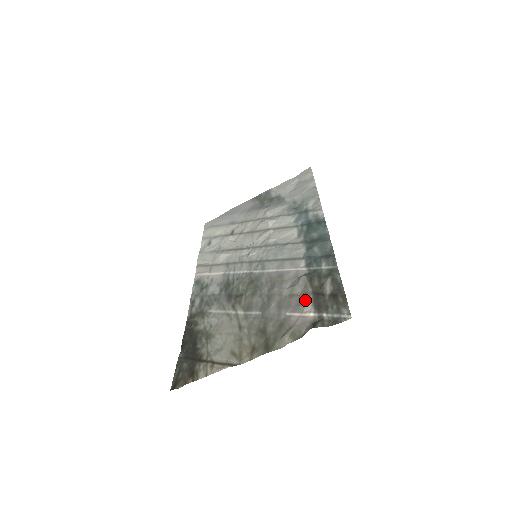
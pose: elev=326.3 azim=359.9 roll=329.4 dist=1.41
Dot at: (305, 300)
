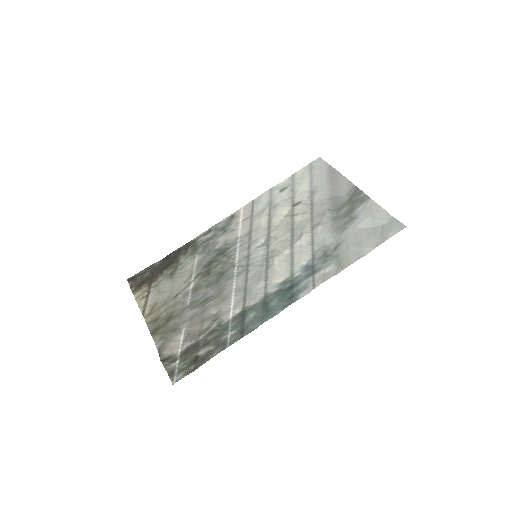
Dot at: (192, 338)
